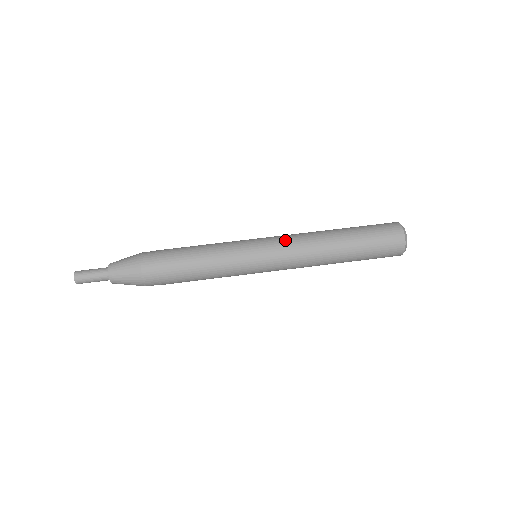
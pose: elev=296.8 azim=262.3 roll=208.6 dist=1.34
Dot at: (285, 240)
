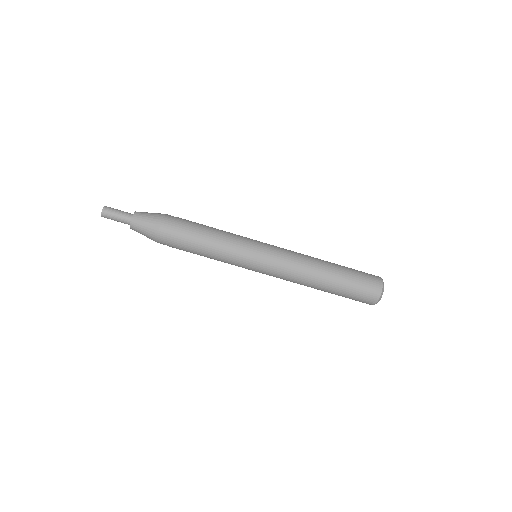
Dot at: (283, 261)
